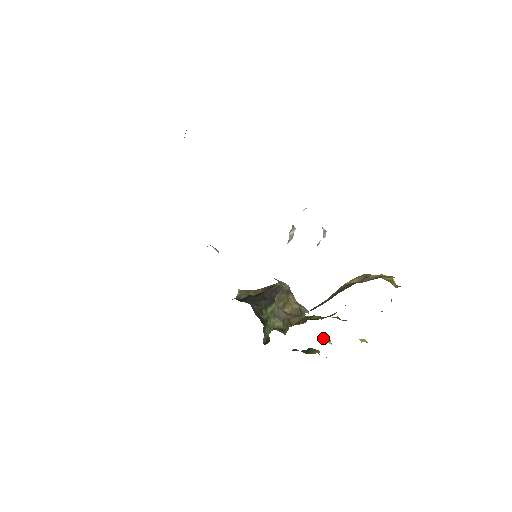
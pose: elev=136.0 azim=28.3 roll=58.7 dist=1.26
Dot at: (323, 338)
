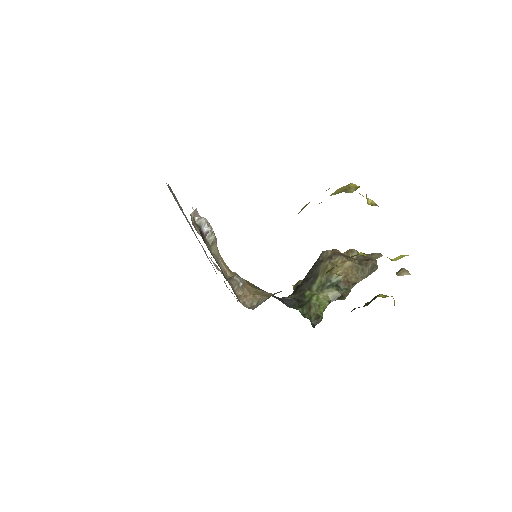
Dot at: (396, 274)
